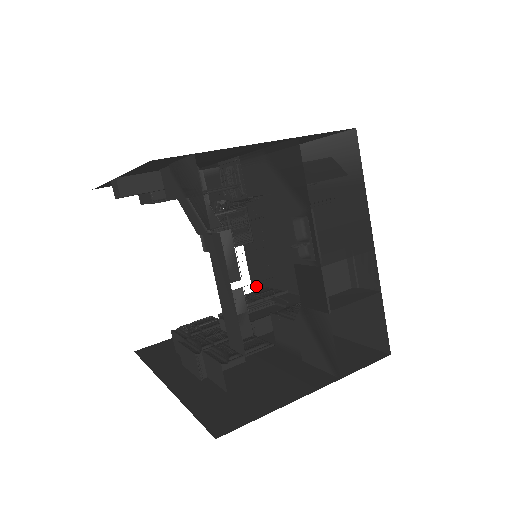
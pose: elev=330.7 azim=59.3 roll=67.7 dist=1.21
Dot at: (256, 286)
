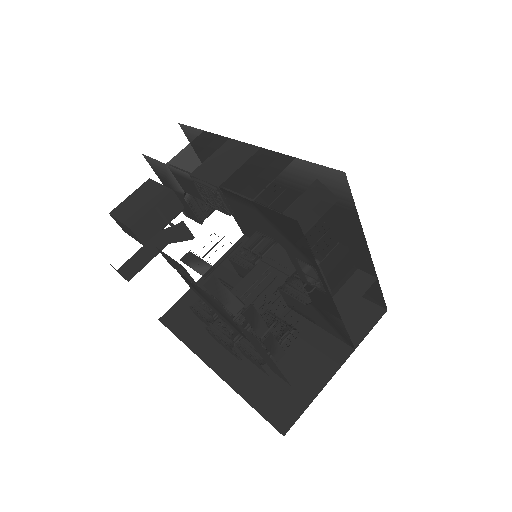
Dot at: (240, 222)
